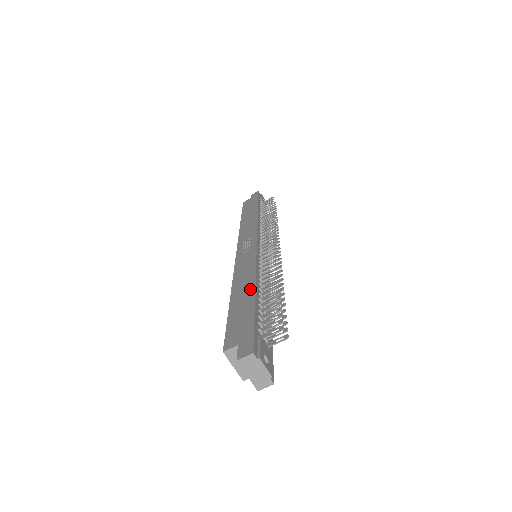
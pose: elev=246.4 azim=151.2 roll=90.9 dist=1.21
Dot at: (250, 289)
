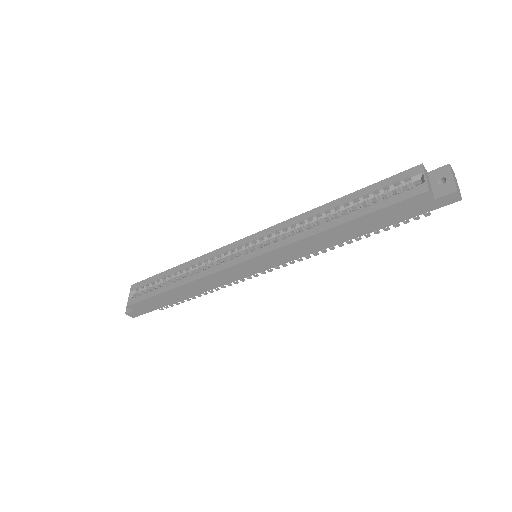
Dot at: occluded
